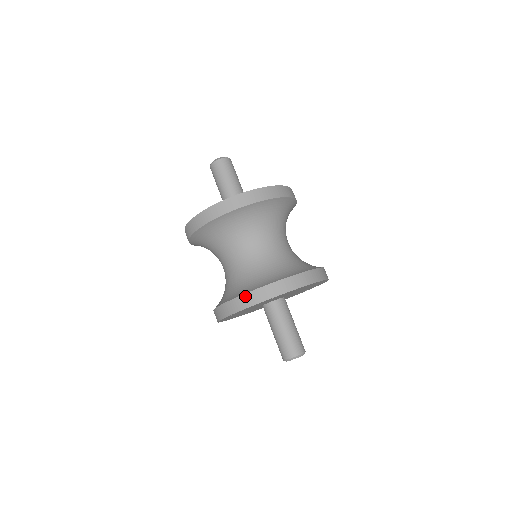
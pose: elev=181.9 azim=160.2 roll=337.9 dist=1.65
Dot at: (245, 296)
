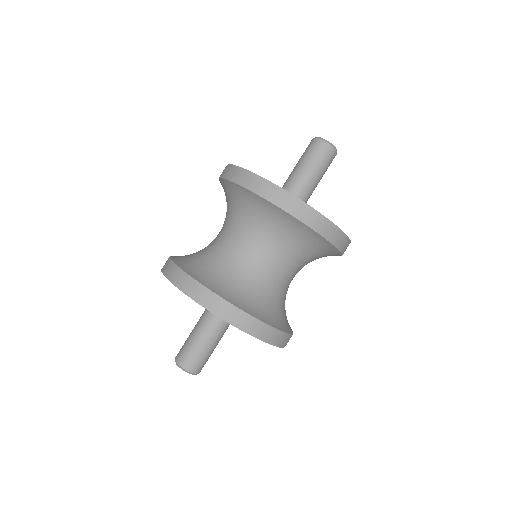
Dot at: (184, 275)
